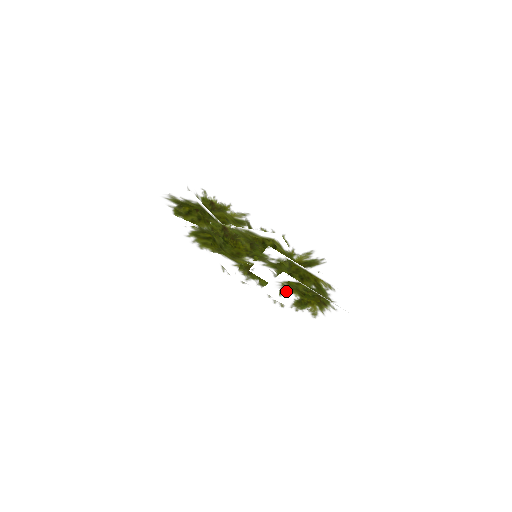
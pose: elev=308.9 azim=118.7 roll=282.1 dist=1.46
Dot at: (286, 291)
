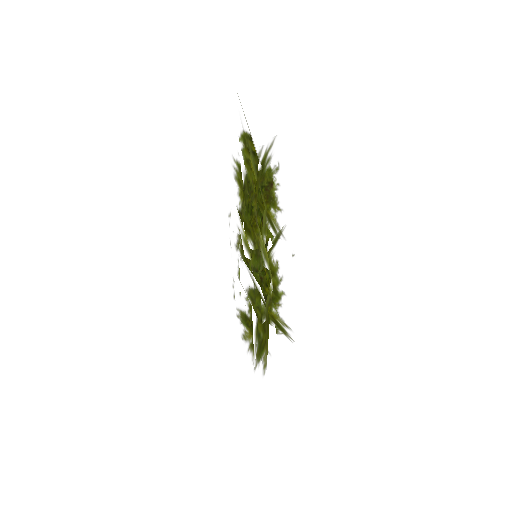
Dot at: (244, 304)
